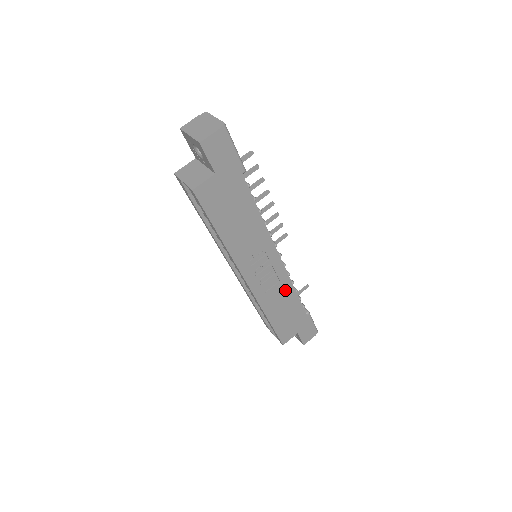
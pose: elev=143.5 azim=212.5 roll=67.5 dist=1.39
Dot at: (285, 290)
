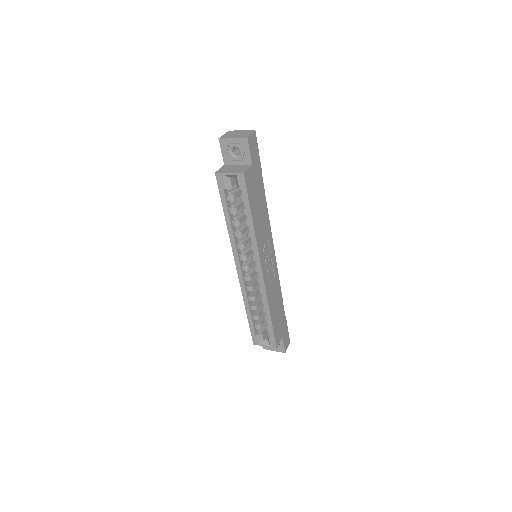
Dot at: (277, 287)
